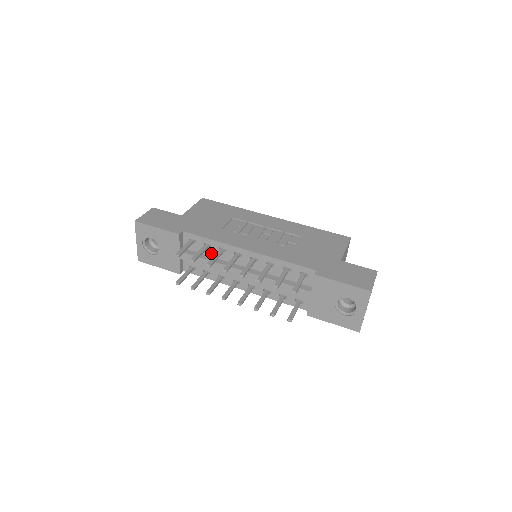
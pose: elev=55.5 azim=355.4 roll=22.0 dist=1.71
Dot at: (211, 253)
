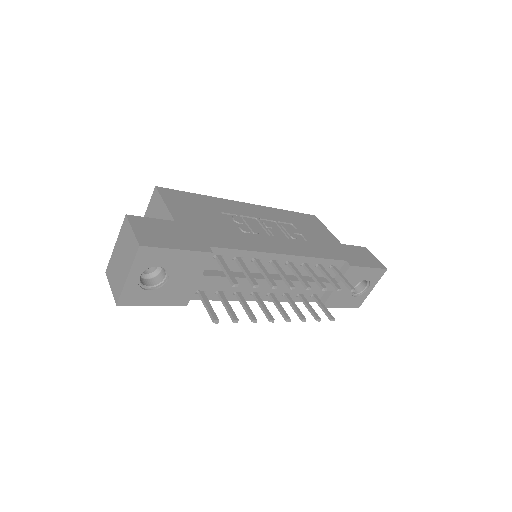
Dot at: (238, 267)
